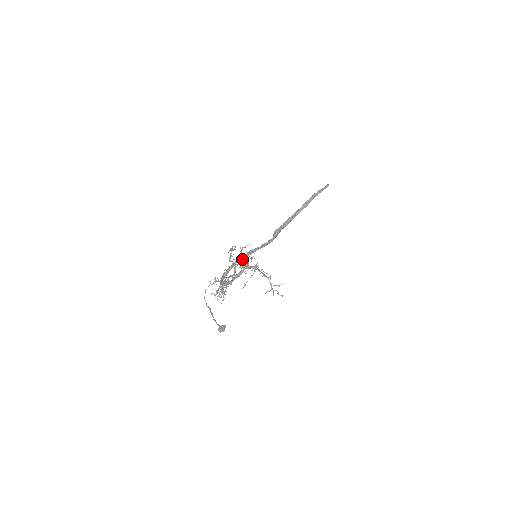
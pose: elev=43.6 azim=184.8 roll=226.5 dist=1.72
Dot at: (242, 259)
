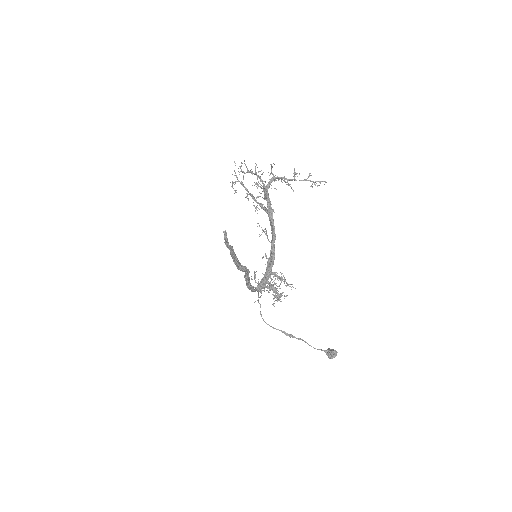
Dot at: (254, 173)
